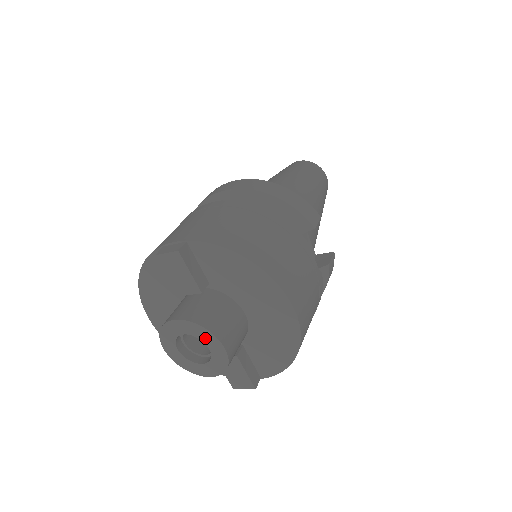
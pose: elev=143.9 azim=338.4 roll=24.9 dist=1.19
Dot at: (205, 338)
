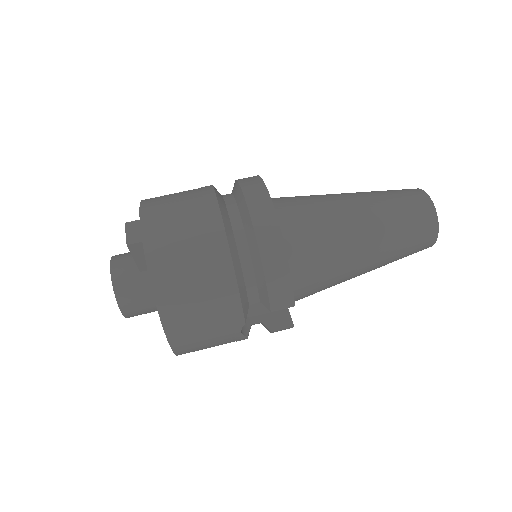
Dot at: occluded
